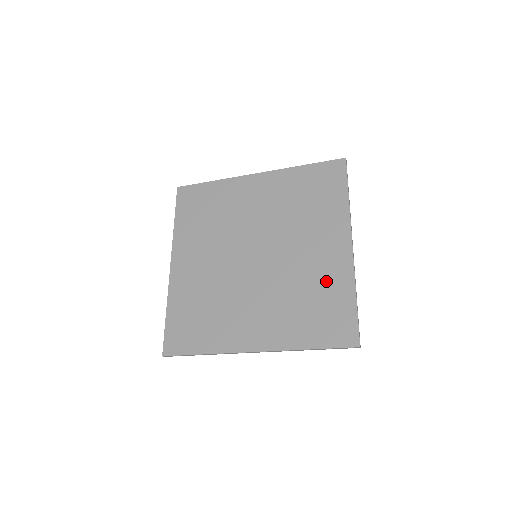
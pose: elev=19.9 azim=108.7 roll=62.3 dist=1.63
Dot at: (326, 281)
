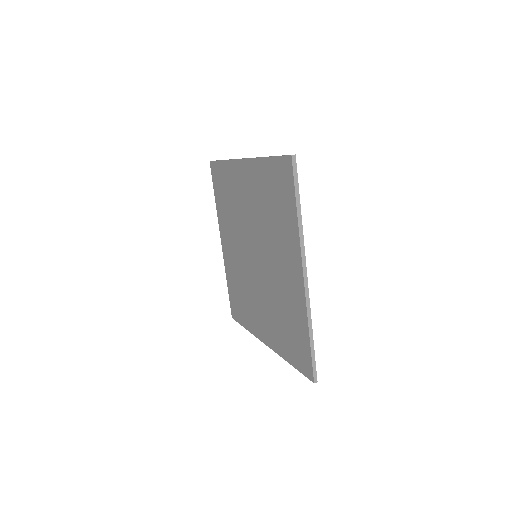
Dot at: (291, 307)
